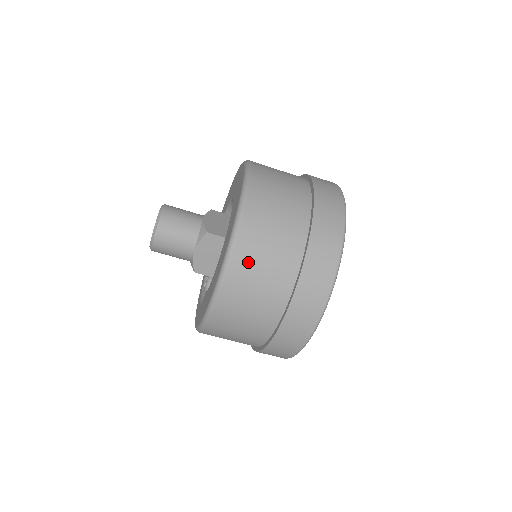
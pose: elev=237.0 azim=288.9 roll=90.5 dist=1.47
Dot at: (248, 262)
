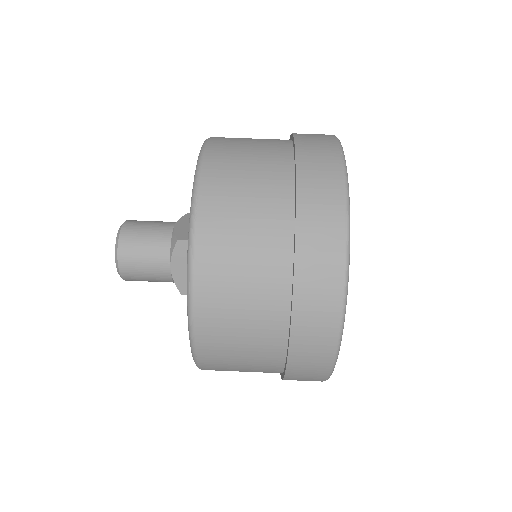
Dot at: (219, 262)
